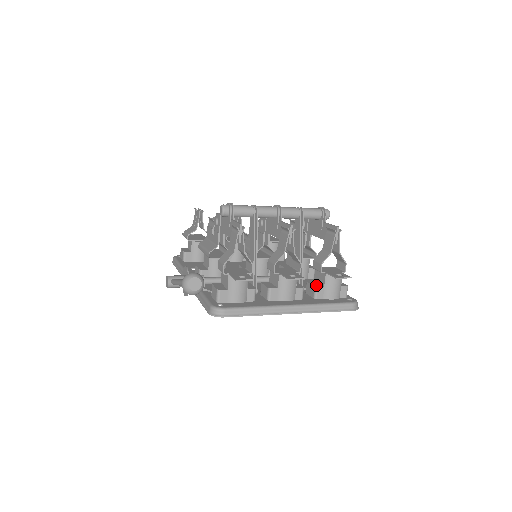
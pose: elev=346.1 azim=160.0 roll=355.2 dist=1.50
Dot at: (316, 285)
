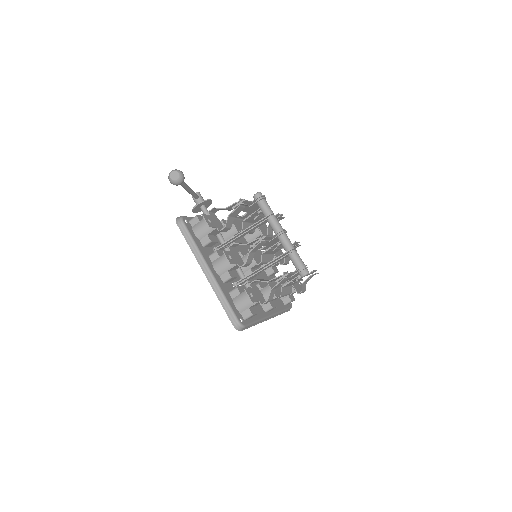
Dot at: (240, 288)
